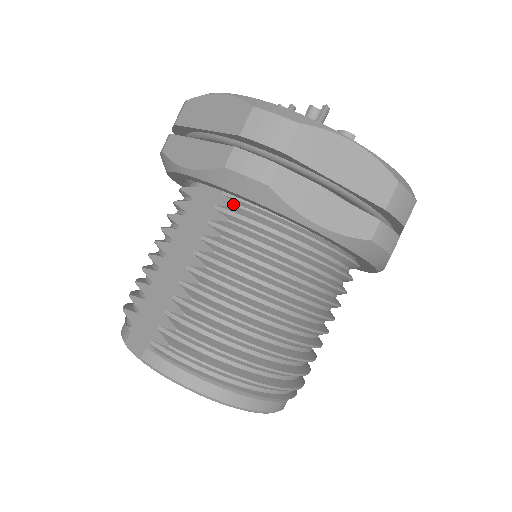
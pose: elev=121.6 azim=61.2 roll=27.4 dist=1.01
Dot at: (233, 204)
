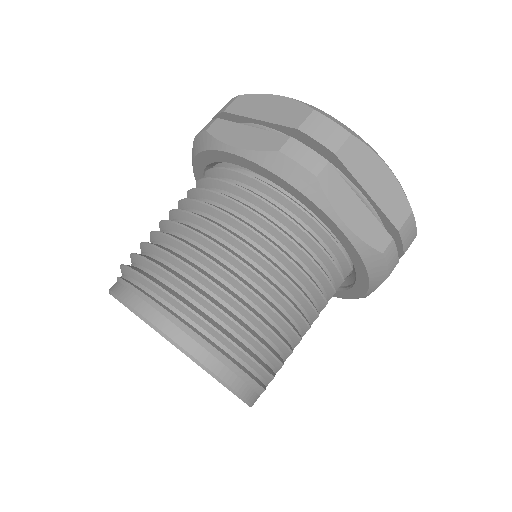
Dot at: (206, 173)
